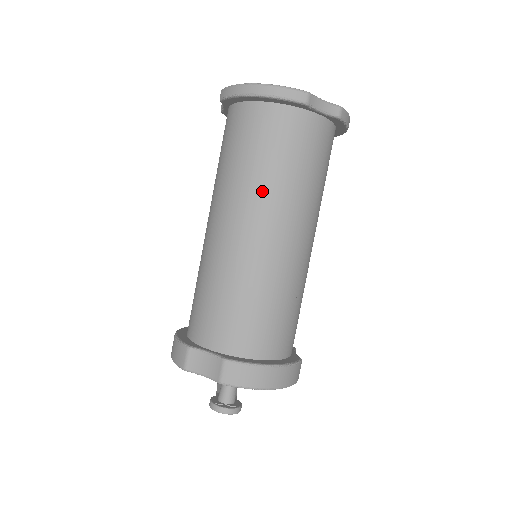
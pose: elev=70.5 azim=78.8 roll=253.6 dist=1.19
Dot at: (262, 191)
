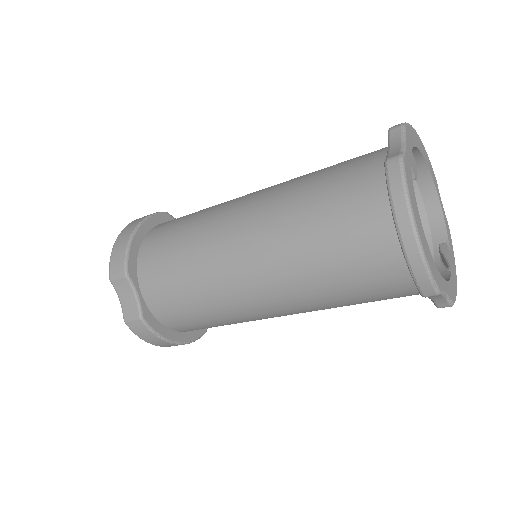
Dot at: (300, 282)
